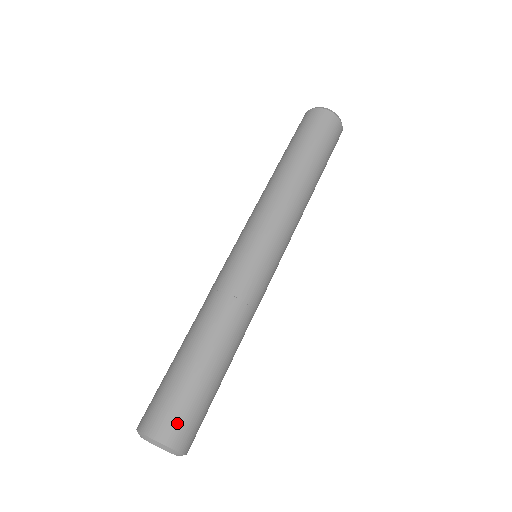
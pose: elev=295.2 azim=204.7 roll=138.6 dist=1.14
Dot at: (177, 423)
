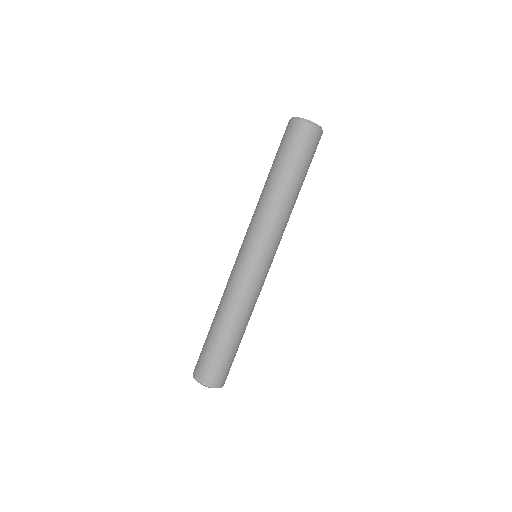
Dot at: (209, 373)
